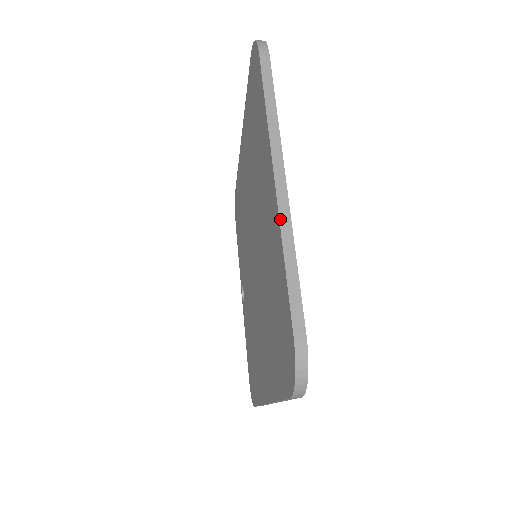
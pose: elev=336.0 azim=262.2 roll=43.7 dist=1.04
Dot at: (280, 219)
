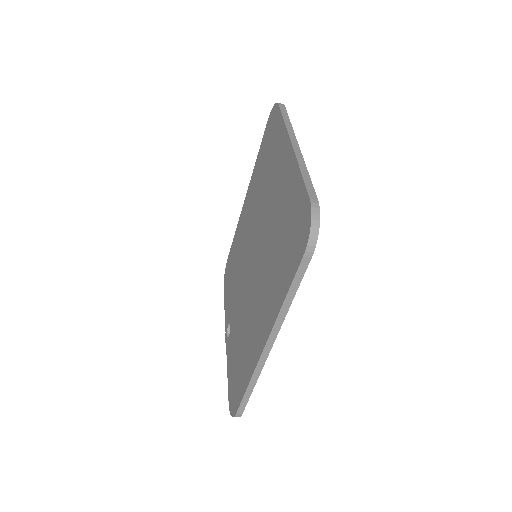
Dot at: (297, 157)
